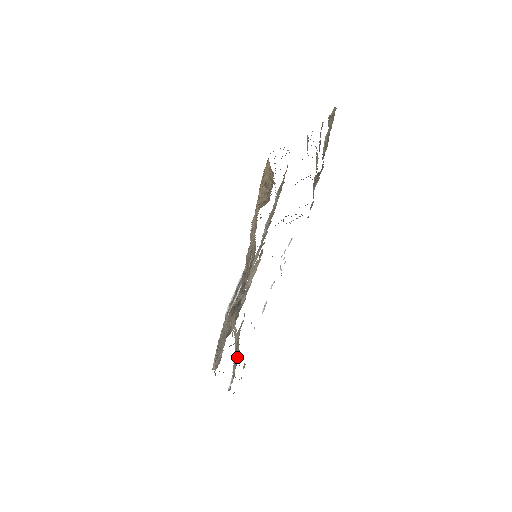
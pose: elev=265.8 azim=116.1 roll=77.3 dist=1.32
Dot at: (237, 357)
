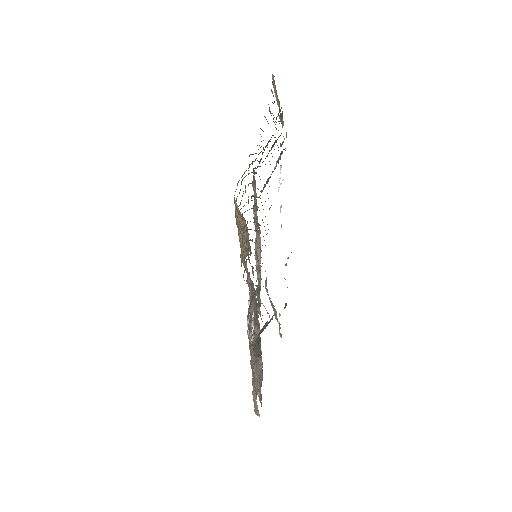
Dot at: (275, 312)
